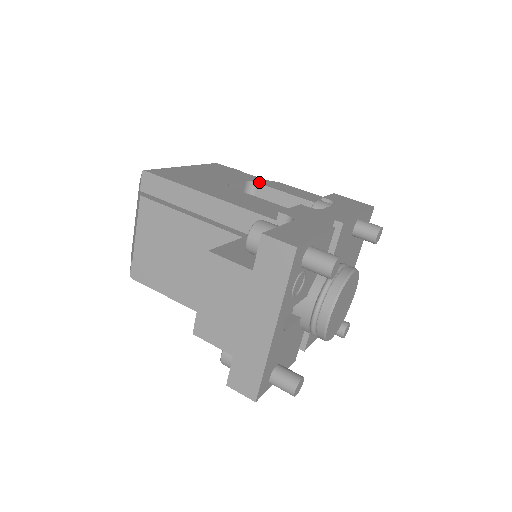
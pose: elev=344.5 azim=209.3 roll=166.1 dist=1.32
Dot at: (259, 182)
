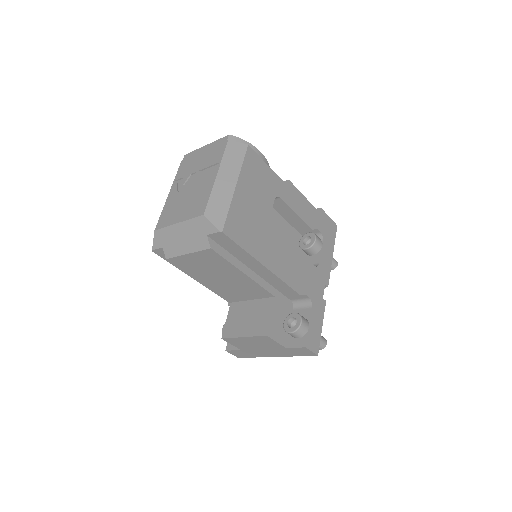
Dot at: (281, 195)
